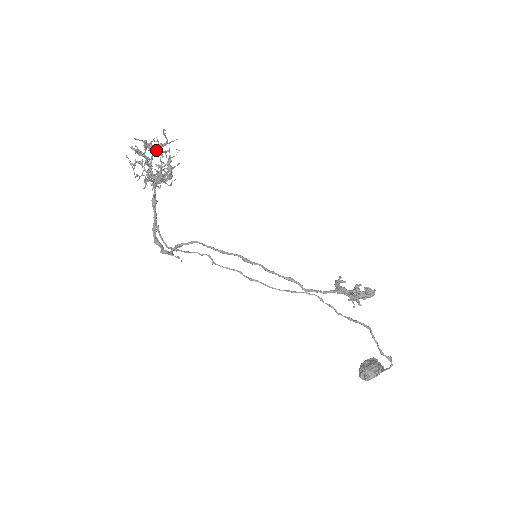
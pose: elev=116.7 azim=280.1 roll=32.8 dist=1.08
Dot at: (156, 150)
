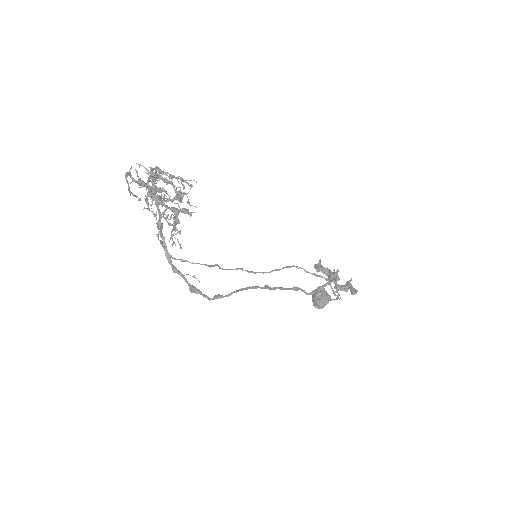
Dot at: (157, 174)
